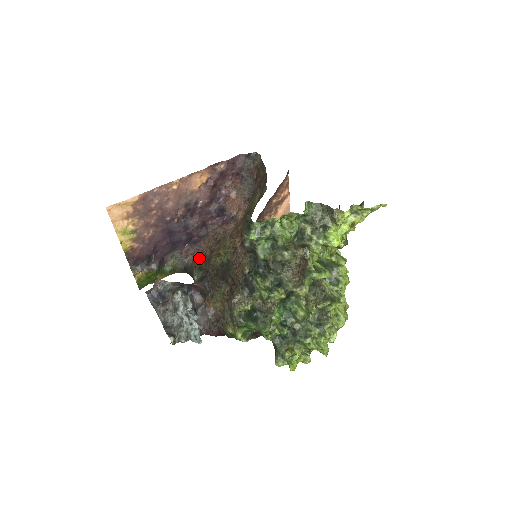
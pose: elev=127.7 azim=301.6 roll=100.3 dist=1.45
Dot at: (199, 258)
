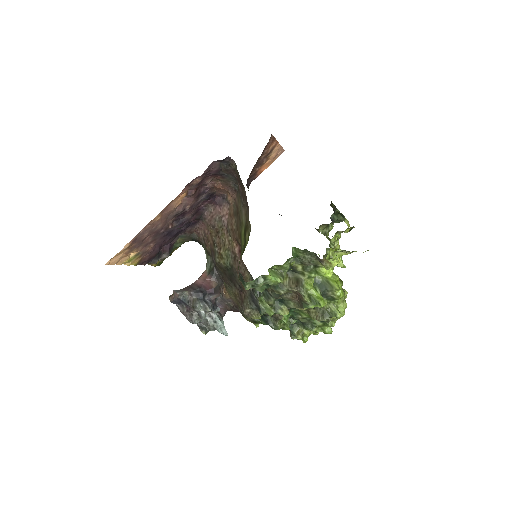
Dot at: (203, 238)
